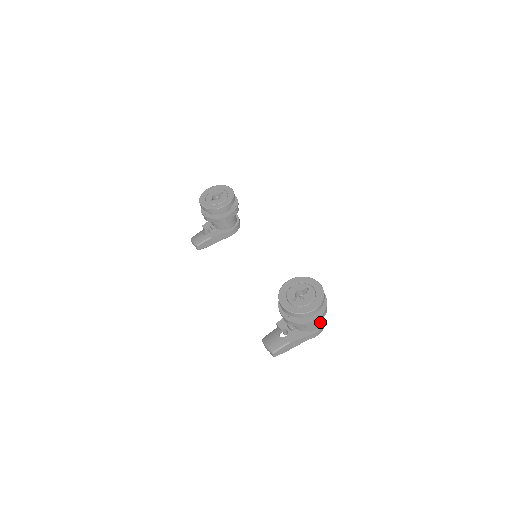
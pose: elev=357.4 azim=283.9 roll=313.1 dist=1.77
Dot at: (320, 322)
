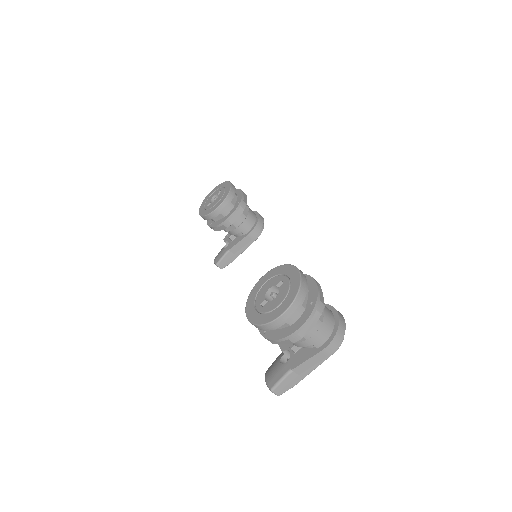
Dot at: (332, 329)
